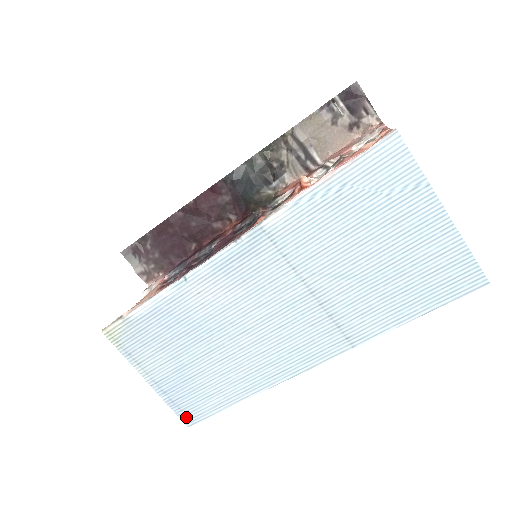
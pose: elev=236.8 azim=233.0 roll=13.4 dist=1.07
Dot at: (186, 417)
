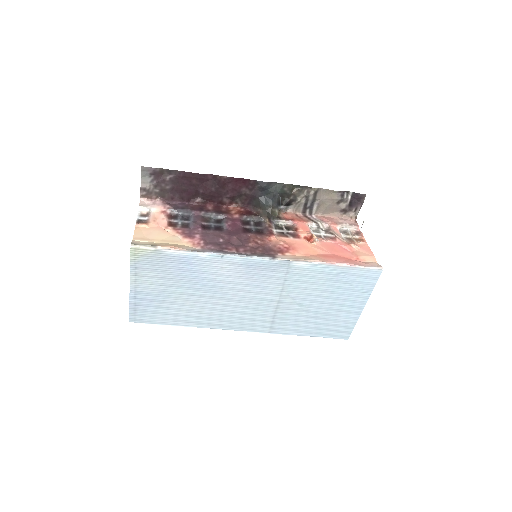
Dot at: (134, 317)
